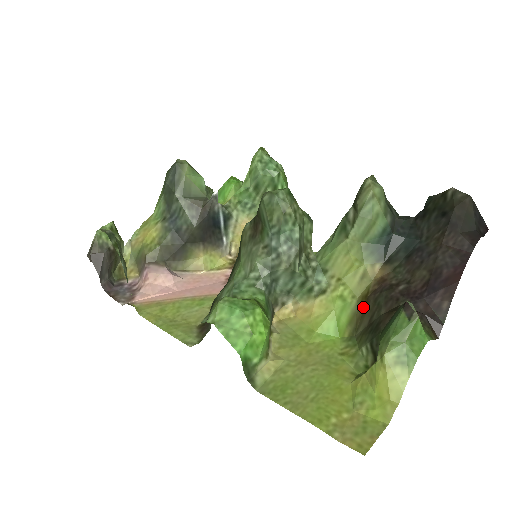
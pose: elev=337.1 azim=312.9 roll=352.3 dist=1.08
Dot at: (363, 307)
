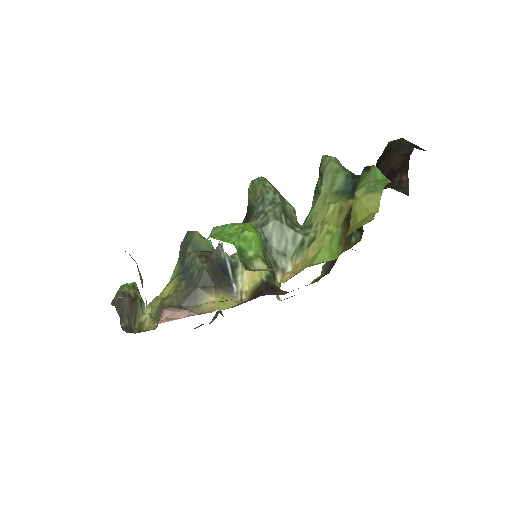
Dot at: (346, 226)
